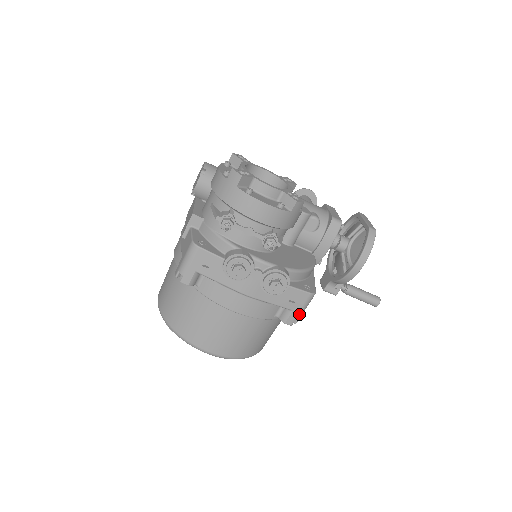
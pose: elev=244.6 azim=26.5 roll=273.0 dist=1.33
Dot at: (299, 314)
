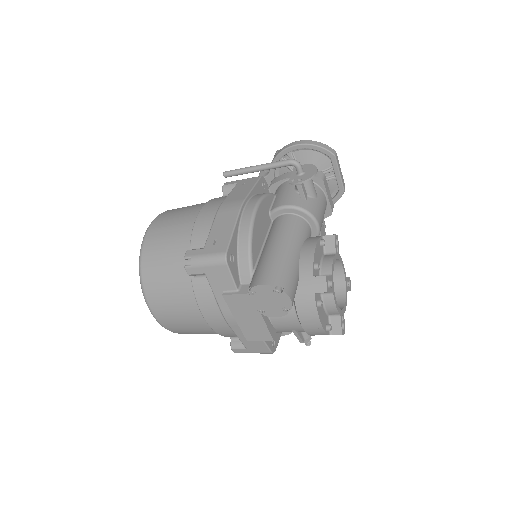
Dot at: occluded
